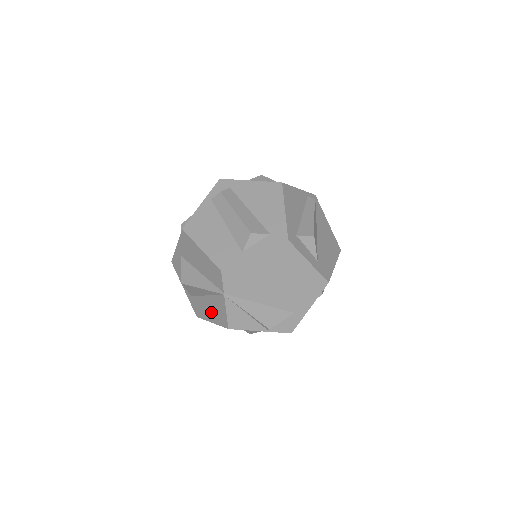
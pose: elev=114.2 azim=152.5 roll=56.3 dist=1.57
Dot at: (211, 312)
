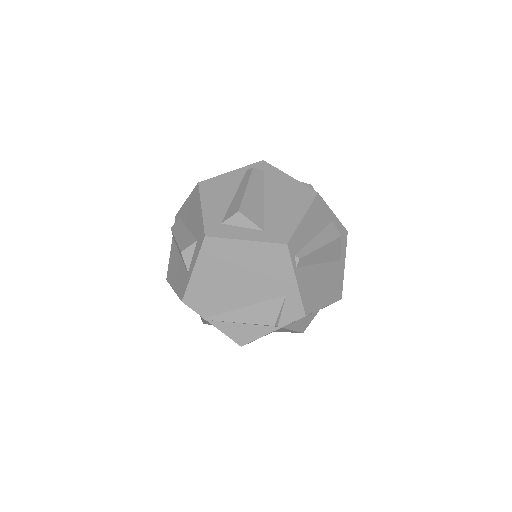
Dot at: occluded
